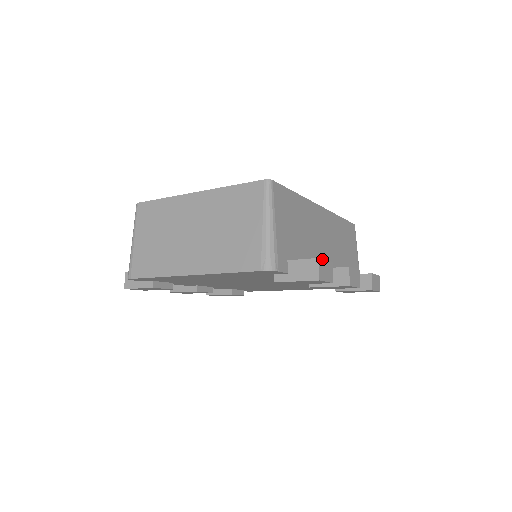
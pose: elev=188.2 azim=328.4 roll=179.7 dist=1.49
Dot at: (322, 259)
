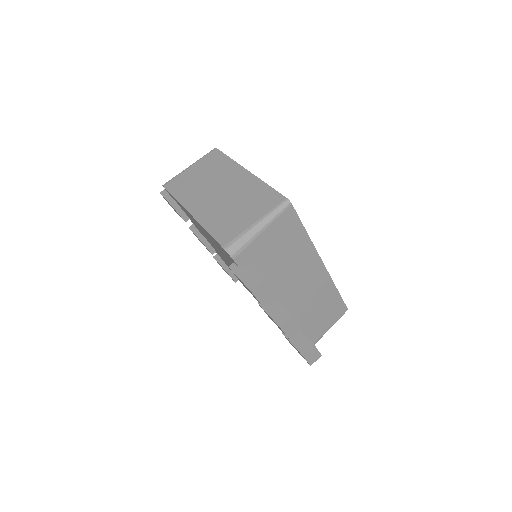
Dot at: occluded
